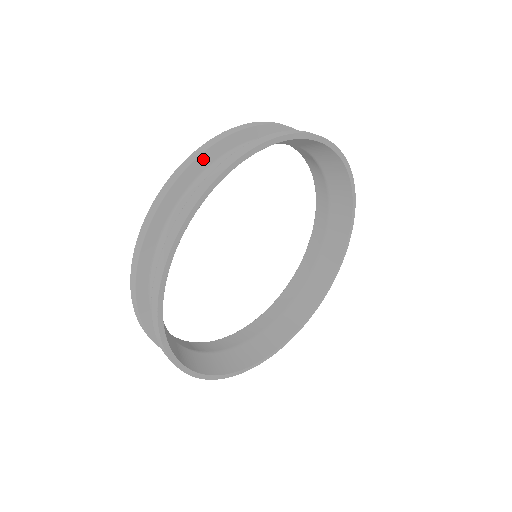
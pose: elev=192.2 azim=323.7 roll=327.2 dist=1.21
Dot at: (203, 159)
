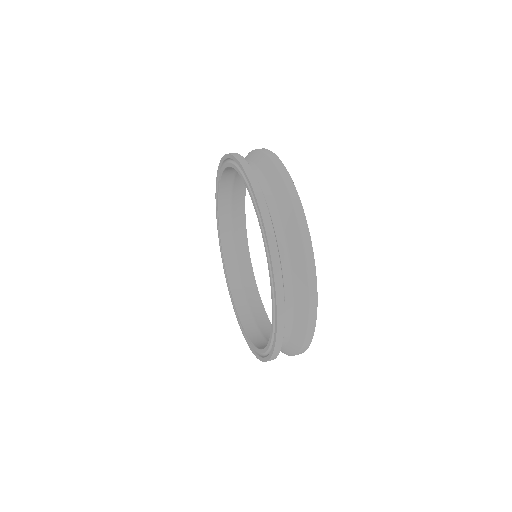
Dot at: occluded
